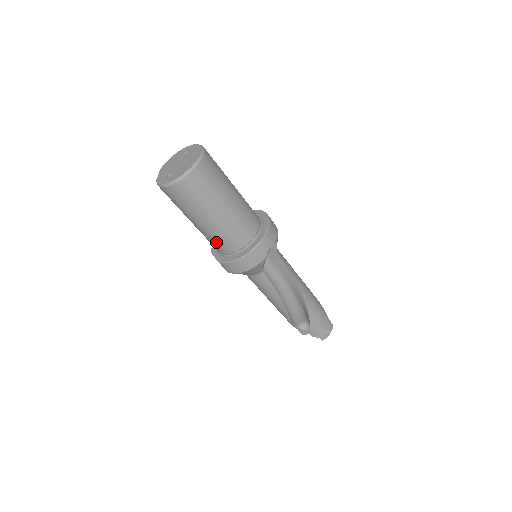
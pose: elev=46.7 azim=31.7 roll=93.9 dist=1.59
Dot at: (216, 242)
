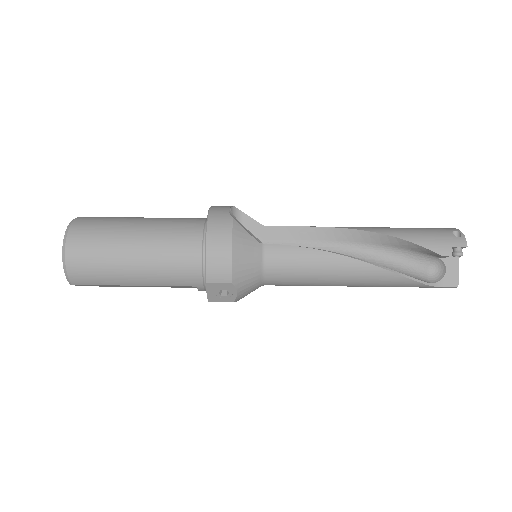
Dot at: (175, 265)
